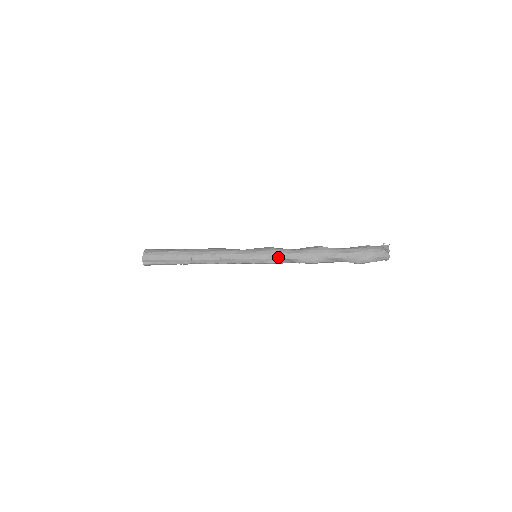
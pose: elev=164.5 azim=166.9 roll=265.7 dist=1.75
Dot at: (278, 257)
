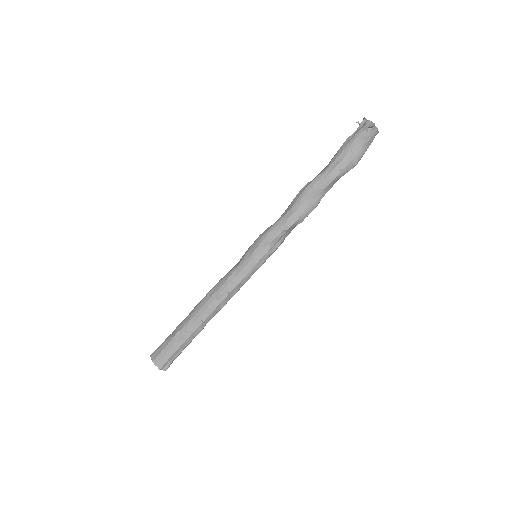
Dot at: (278, 236)
